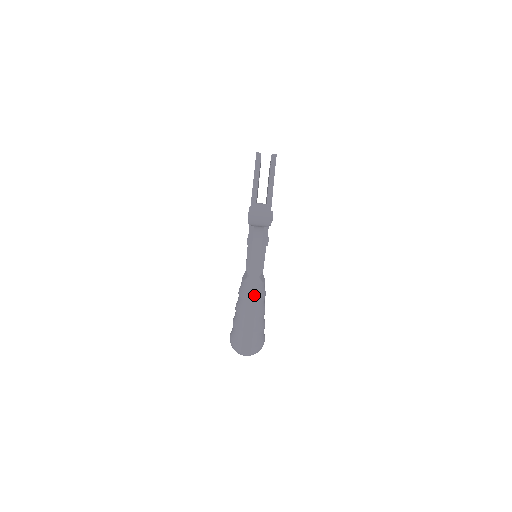
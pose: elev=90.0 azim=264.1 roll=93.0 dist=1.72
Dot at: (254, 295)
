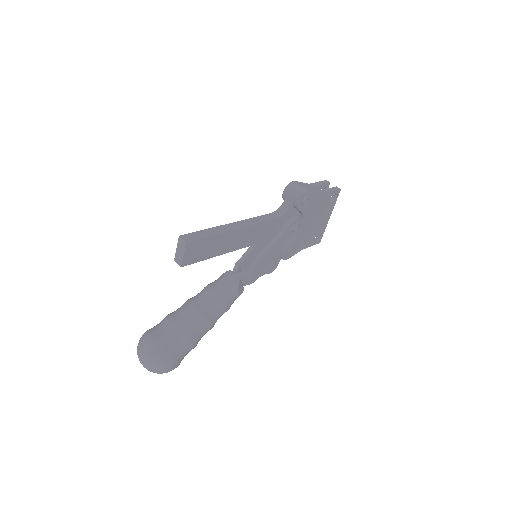
Dot at: (238, 227)
